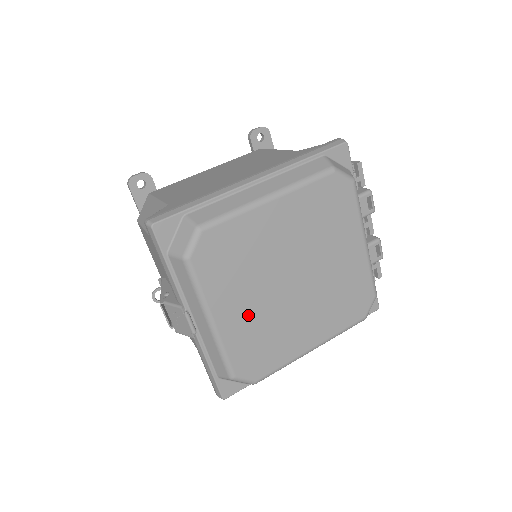
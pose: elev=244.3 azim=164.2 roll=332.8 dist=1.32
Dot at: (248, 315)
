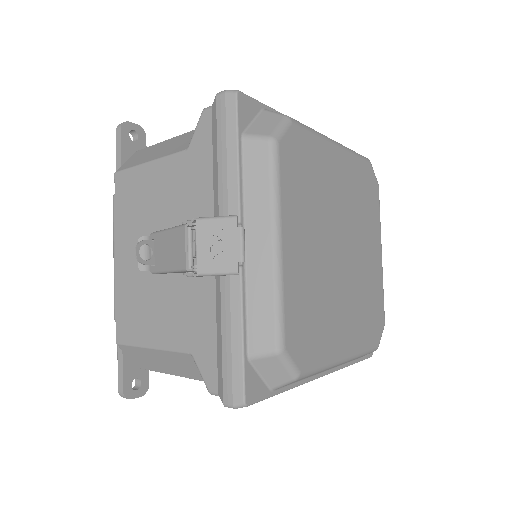
Dot at: (307, 262)
